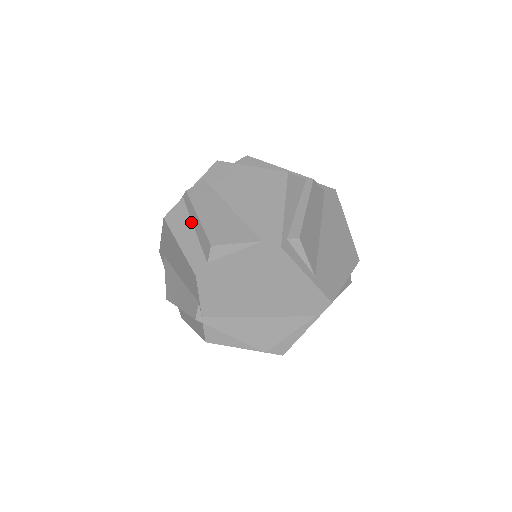
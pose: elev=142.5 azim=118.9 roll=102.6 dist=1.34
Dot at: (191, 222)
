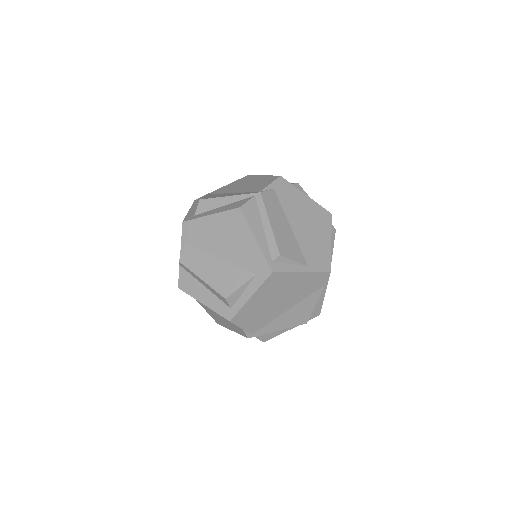
Dot at: (199, 282)
